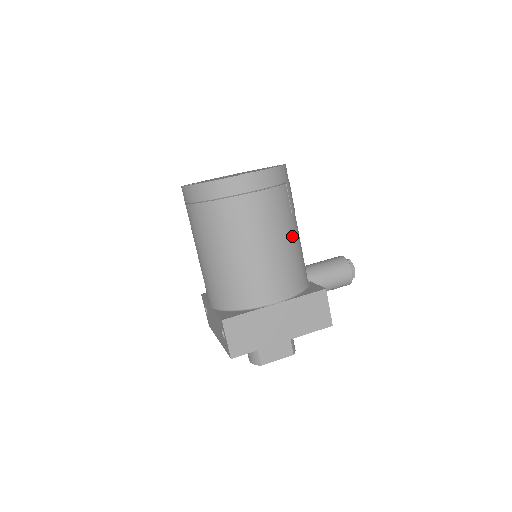
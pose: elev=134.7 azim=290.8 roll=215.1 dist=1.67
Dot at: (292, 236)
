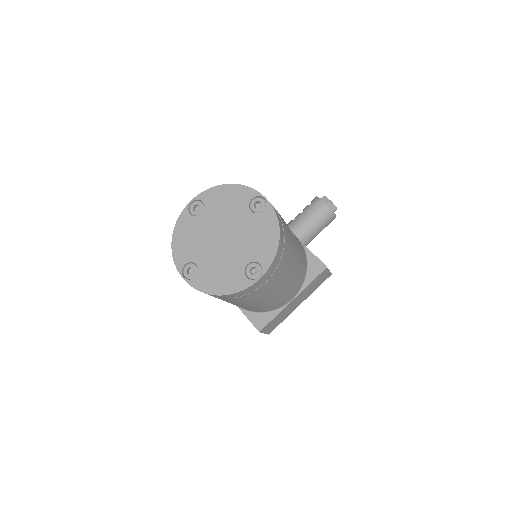
Dot at: (296, 259)
